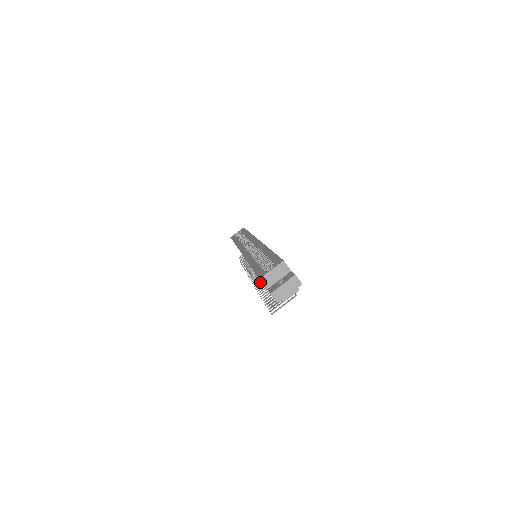
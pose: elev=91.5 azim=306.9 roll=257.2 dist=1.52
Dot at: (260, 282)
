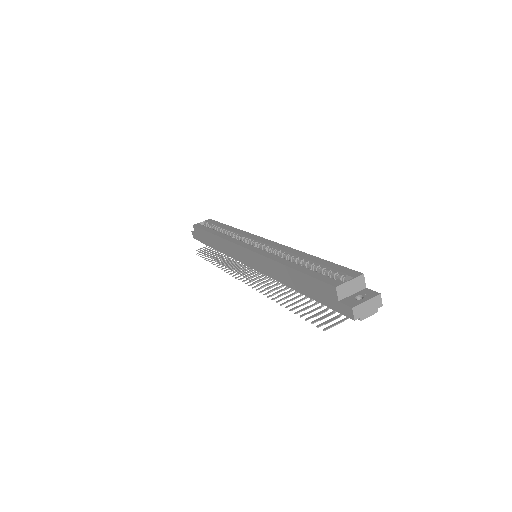
Dot at: (263, 287)
